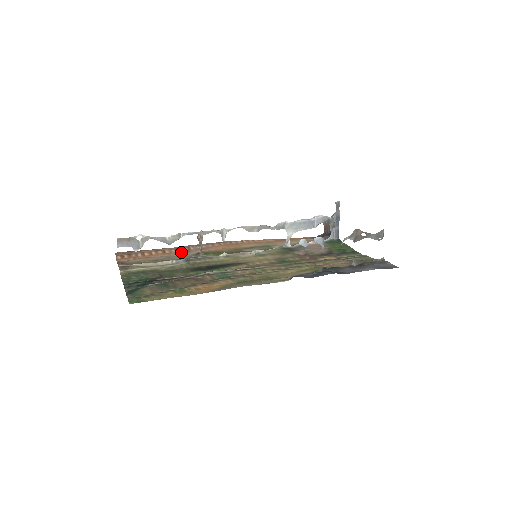
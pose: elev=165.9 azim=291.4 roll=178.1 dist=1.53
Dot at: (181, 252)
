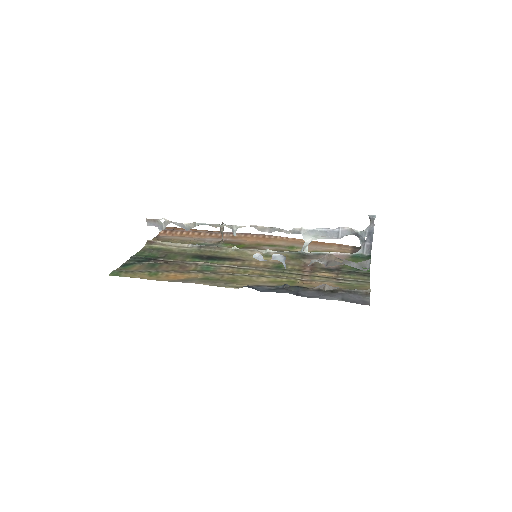
Dot at: (213, 237)
